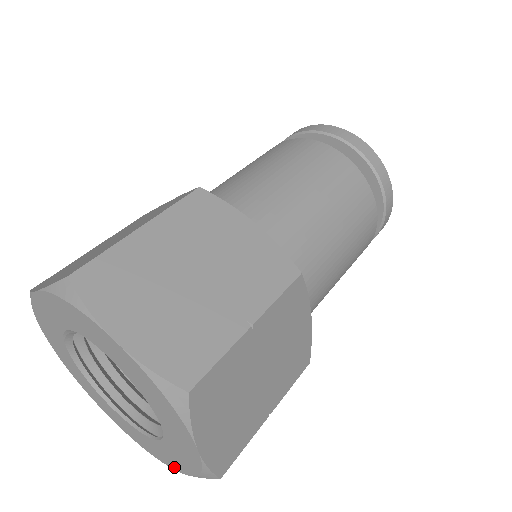
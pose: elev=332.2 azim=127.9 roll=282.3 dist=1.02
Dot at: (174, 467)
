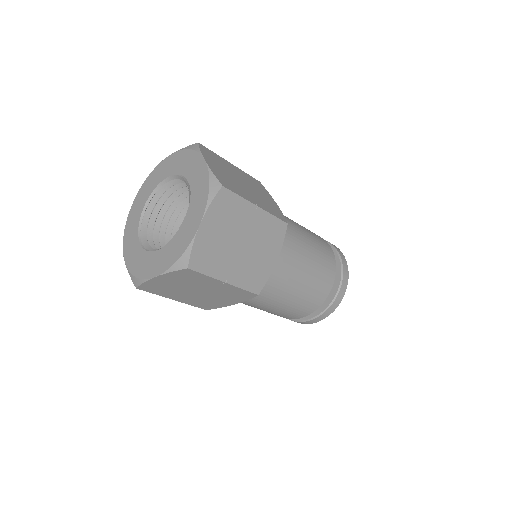
Dot at: (126, 257)
